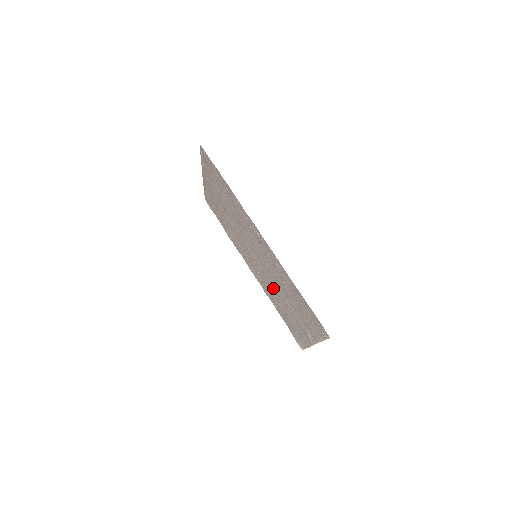
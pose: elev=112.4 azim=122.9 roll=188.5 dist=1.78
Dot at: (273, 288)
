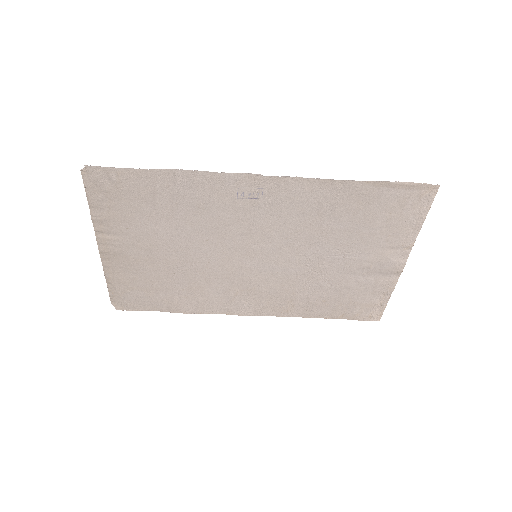
Dot at: (303, 274)
